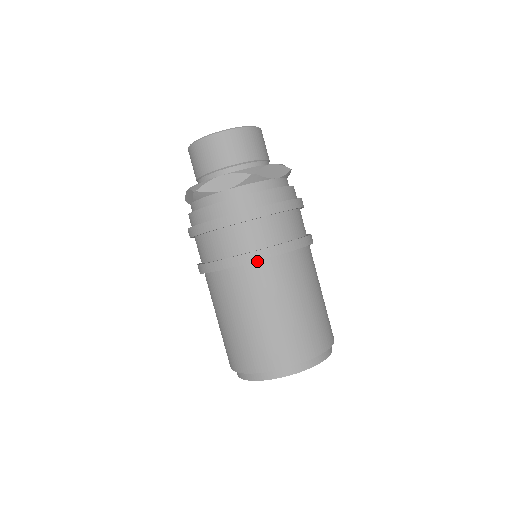
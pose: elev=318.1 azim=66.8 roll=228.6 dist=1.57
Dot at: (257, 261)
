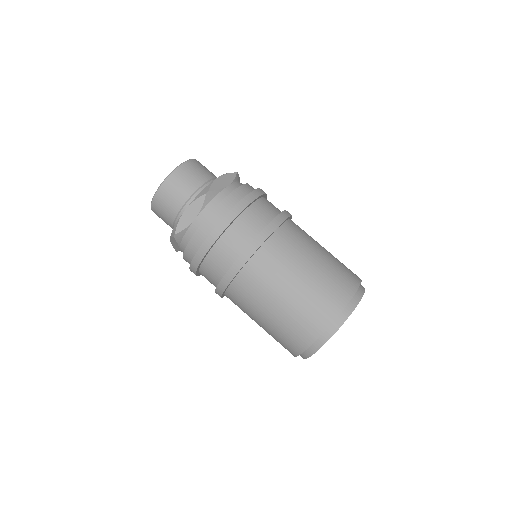
Dot at: (253, 255)
